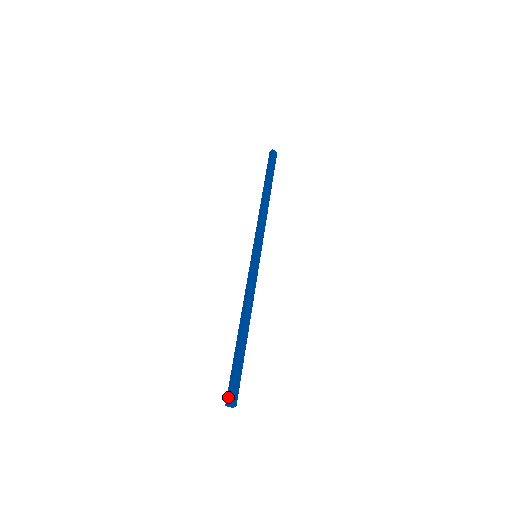
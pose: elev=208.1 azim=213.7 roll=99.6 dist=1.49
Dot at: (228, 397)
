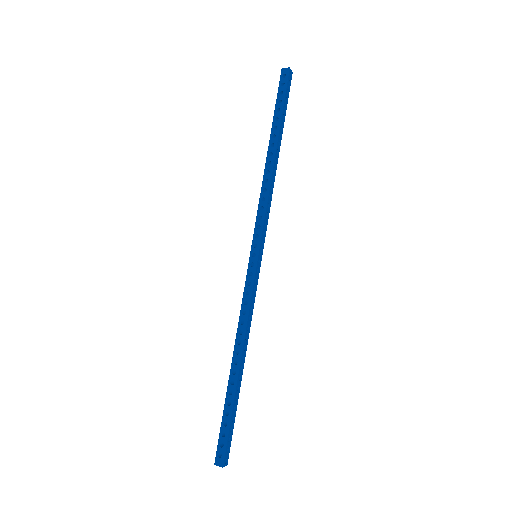
Dot at: (218, 455)
